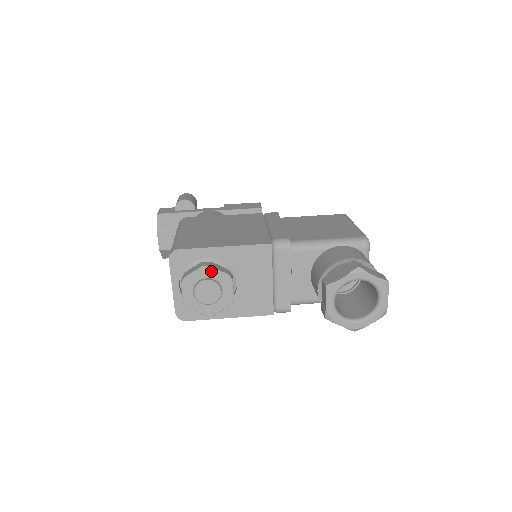
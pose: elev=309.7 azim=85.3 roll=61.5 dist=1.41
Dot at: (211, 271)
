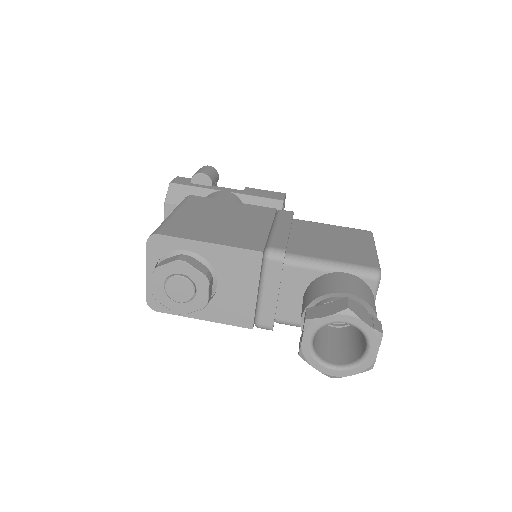
Dot at: (187, 267)
